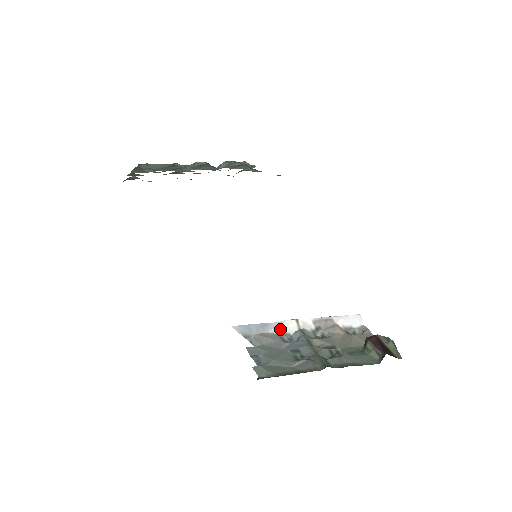
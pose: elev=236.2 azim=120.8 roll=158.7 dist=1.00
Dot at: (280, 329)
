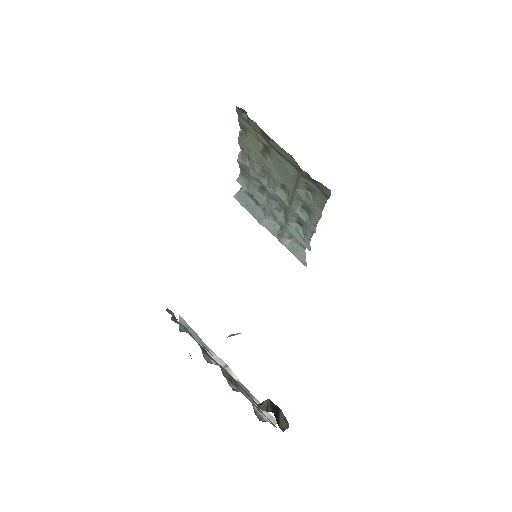
Dot at: (209, 353)
